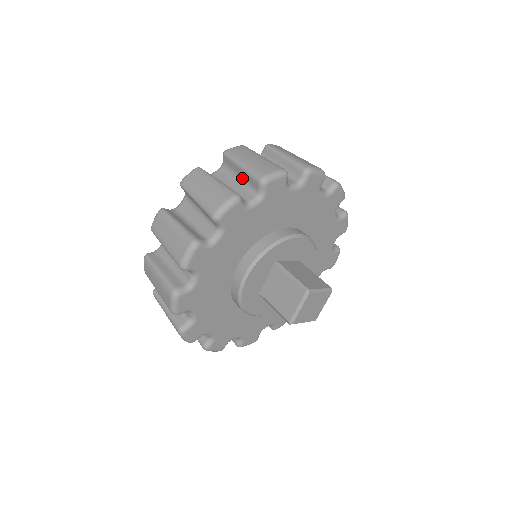
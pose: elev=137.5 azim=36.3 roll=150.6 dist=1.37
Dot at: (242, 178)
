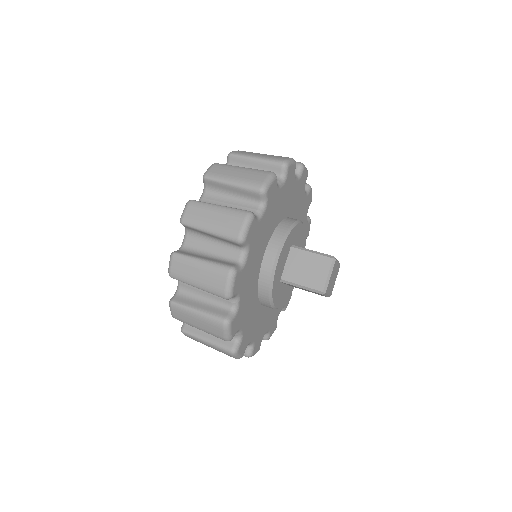
Dot at: occluded
